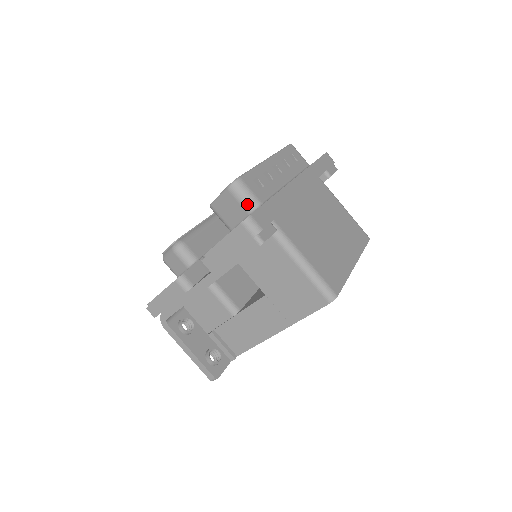
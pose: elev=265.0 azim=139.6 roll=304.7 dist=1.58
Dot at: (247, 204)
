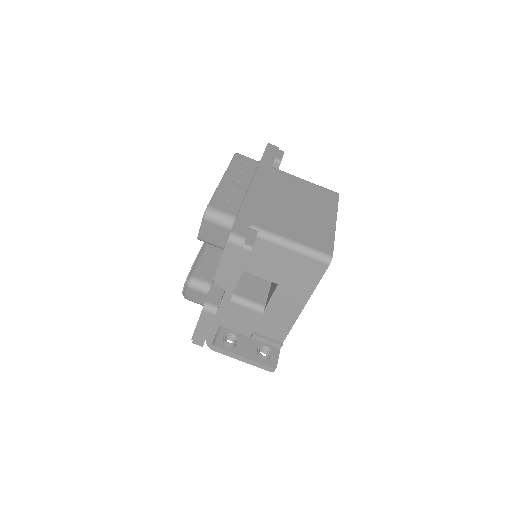
Dot at: (225, 223)
